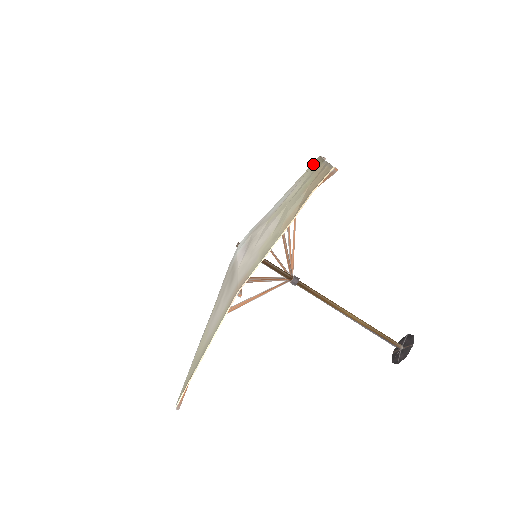
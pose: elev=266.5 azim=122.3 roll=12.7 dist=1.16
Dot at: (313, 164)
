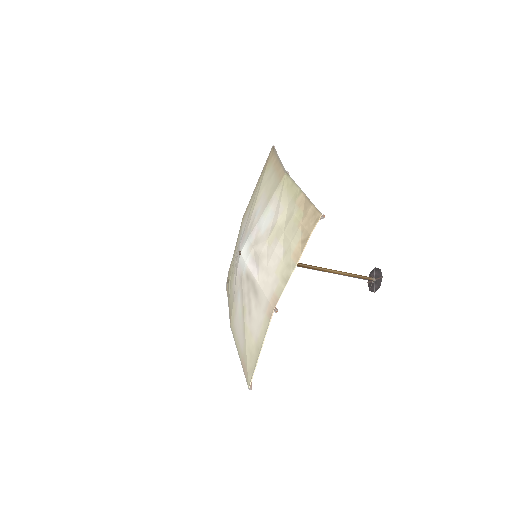
Dot at: (284, 182)
